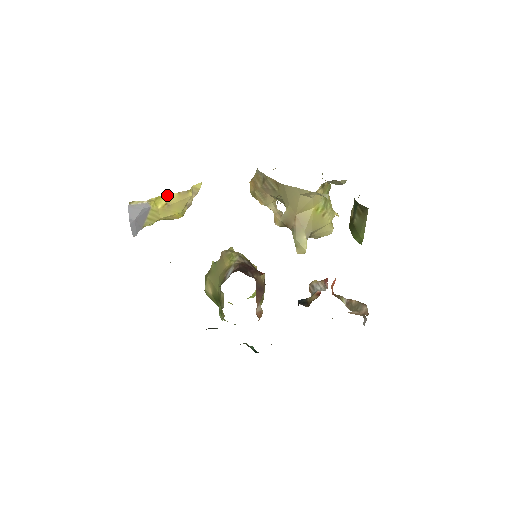
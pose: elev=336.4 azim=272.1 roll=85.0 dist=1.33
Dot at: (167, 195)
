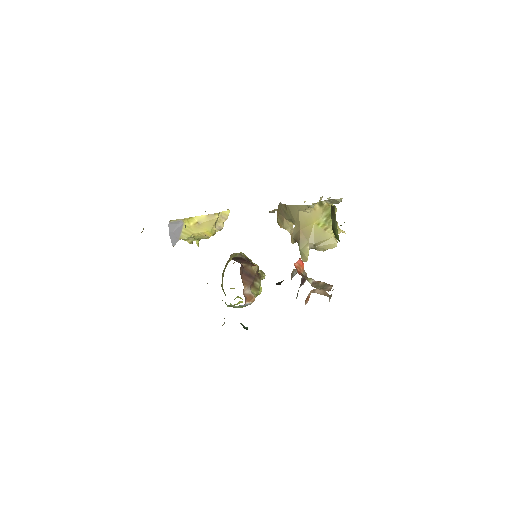
Dot at: (198, 216)
